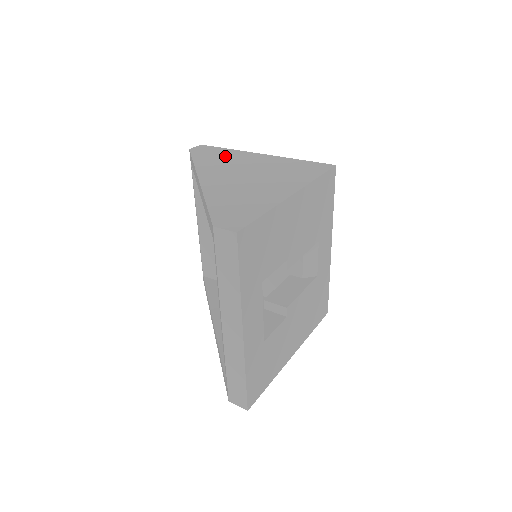
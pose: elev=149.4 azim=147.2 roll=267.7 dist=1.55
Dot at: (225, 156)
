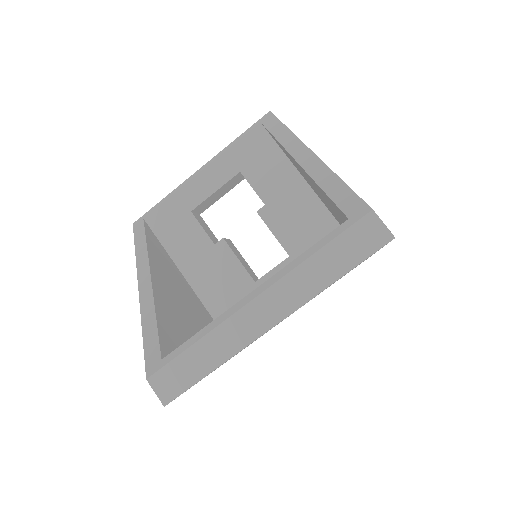
Dot at: occluded
